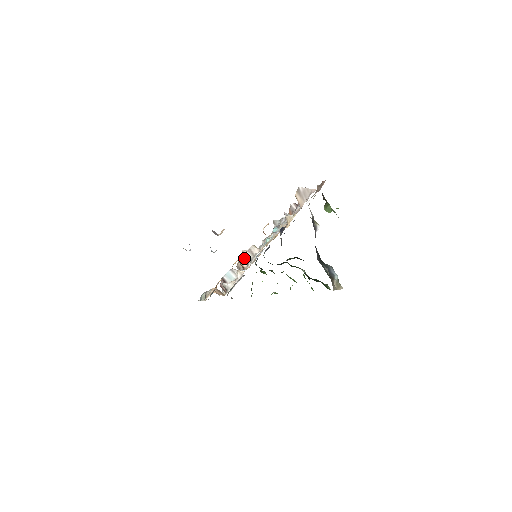
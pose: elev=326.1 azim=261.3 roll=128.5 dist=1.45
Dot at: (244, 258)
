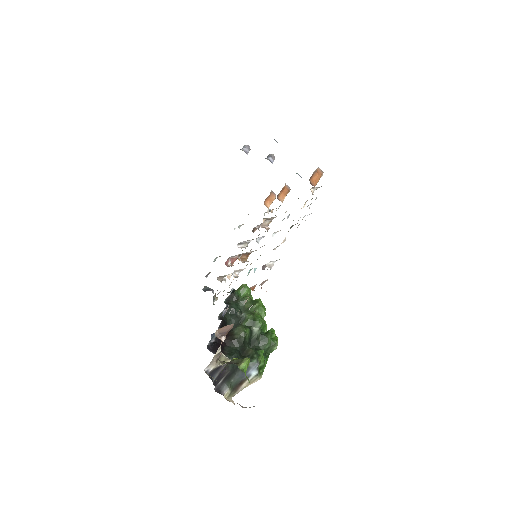
Dot at: occluded
